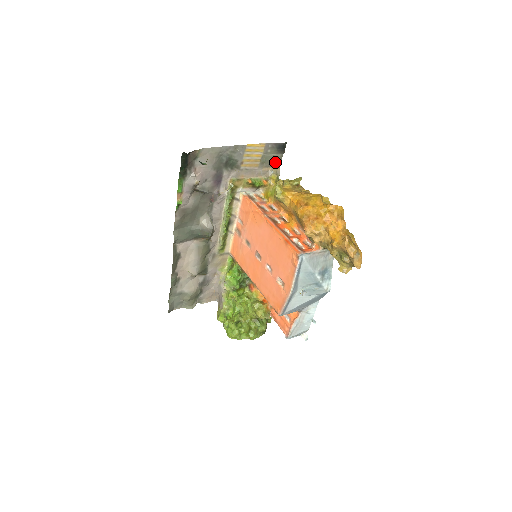
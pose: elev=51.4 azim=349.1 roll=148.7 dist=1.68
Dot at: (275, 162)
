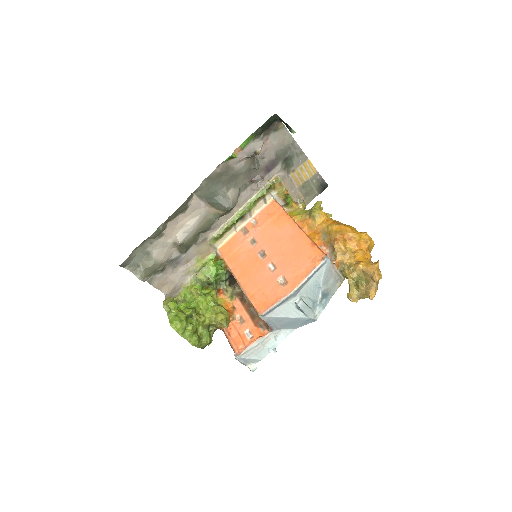
Dot at: (309, 196)
